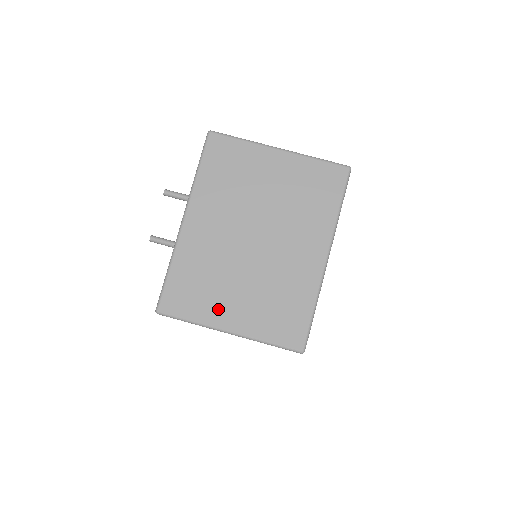
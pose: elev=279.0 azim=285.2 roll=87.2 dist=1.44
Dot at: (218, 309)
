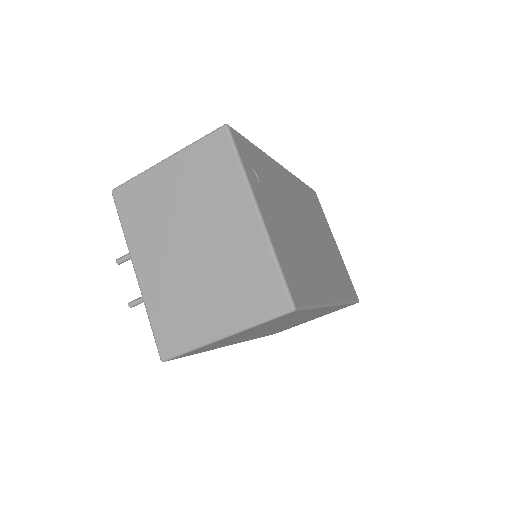
Dot at: (203, 324)
